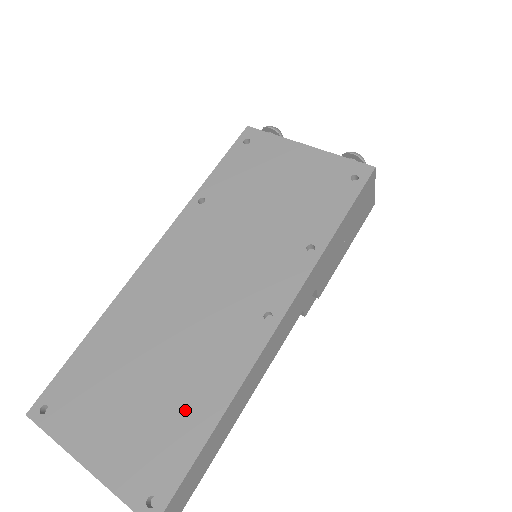
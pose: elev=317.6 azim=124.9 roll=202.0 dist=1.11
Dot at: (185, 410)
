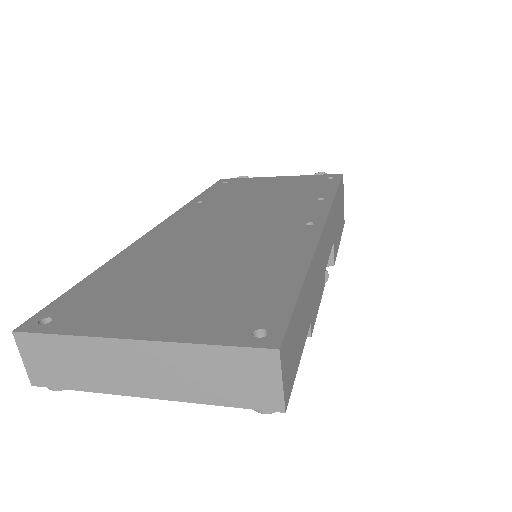
Dot at: (260, 275)
